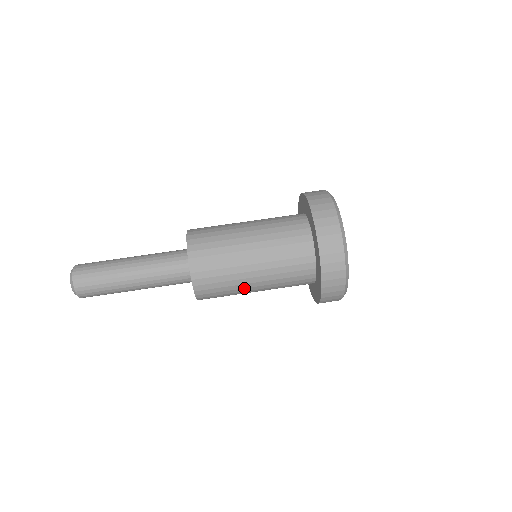
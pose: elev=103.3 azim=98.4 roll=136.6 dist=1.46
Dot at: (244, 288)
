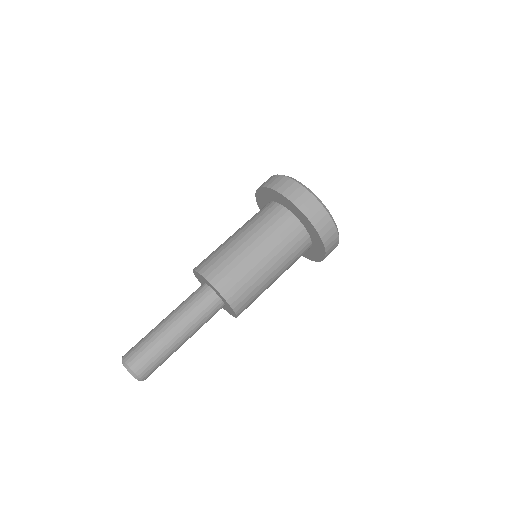
Dot at: (267, 285)
